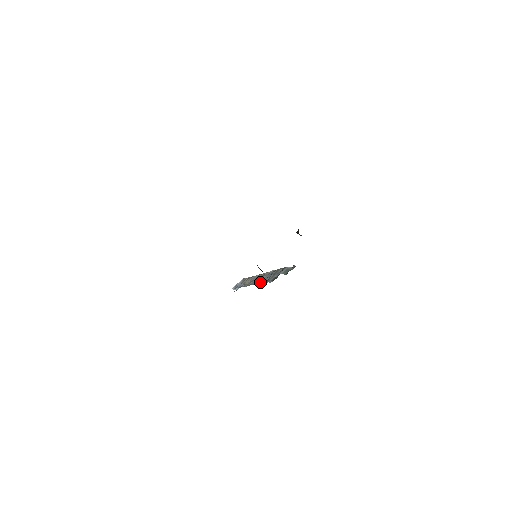
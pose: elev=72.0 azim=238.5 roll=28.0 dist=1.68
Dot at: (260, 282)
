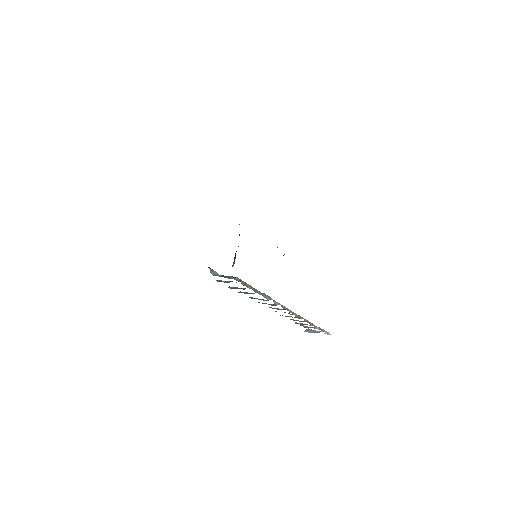
Dot at: occluded
